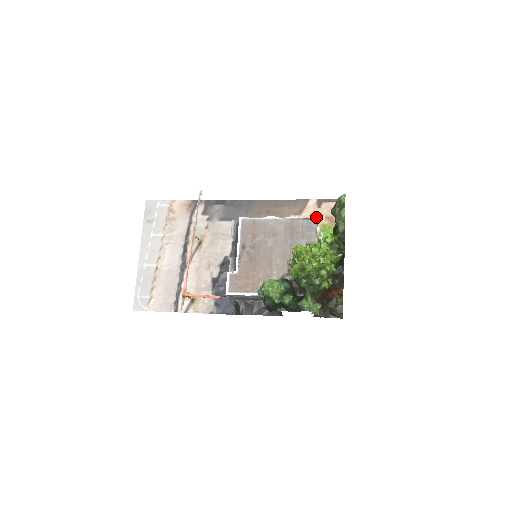
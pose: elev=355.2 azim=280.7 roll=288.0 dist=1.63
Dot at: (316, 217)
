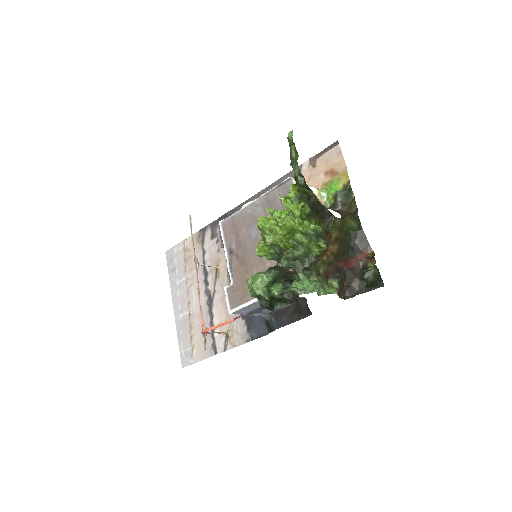
Dot at: (289, 177)
